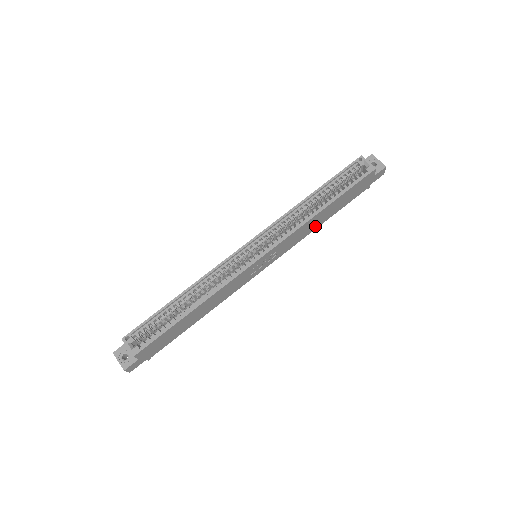
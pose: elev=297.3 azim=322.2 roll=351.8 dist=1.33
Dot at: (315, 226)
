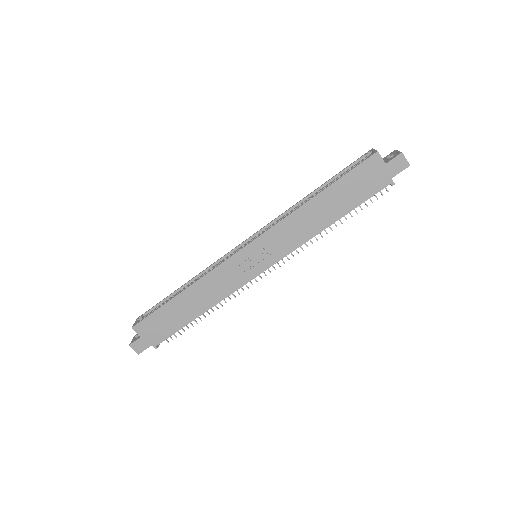
Dot at: (318, 225)
